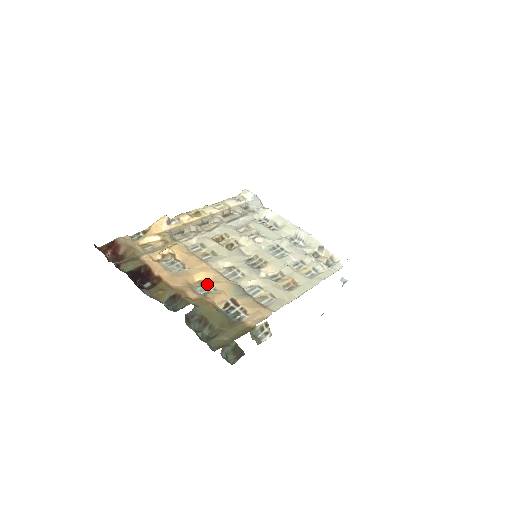
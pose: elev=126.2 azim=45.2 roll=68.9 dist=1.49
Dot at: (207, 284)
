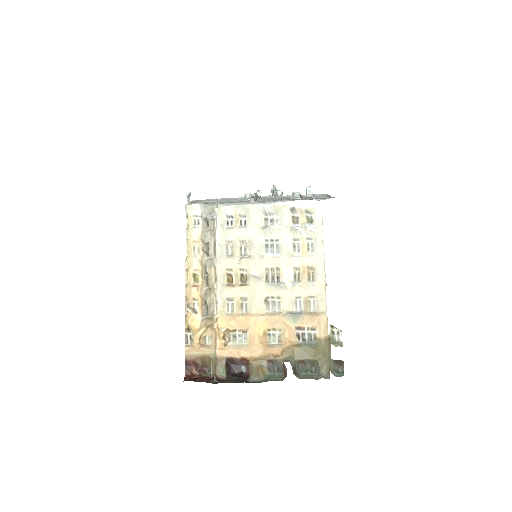
Dot at: (271, 331)
